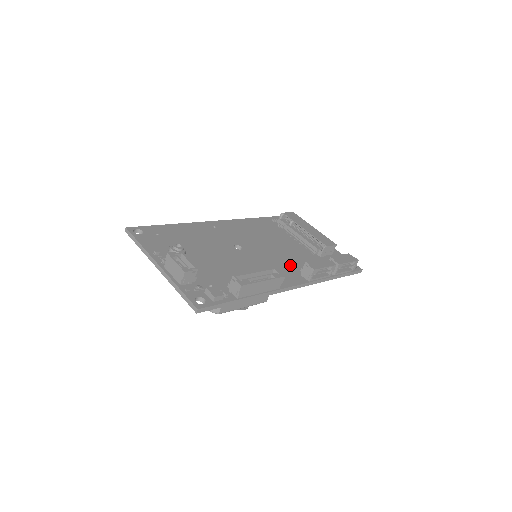
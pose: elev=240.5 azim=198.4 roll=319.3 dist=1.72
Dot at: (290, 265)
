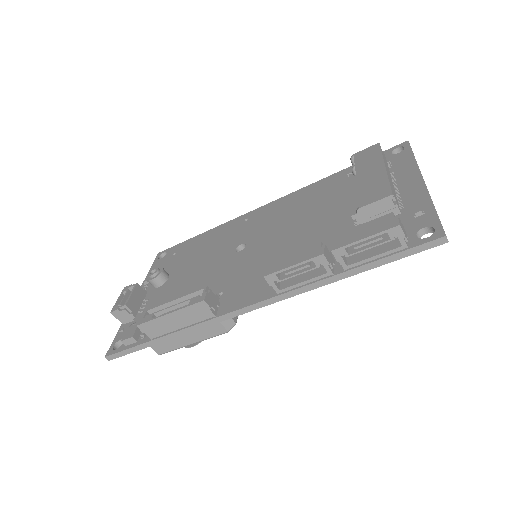
Dot at: occluded
